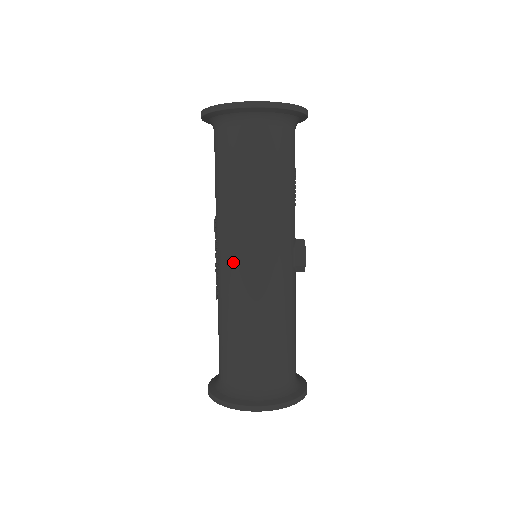
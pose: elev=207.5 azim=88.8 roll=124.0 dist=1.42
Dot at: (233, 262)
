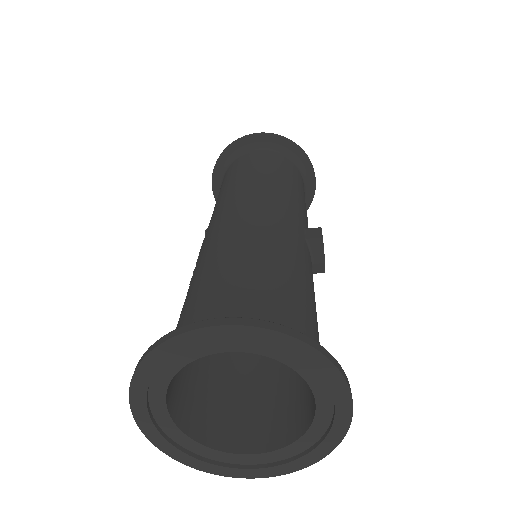
Dot at: (220, 219)
